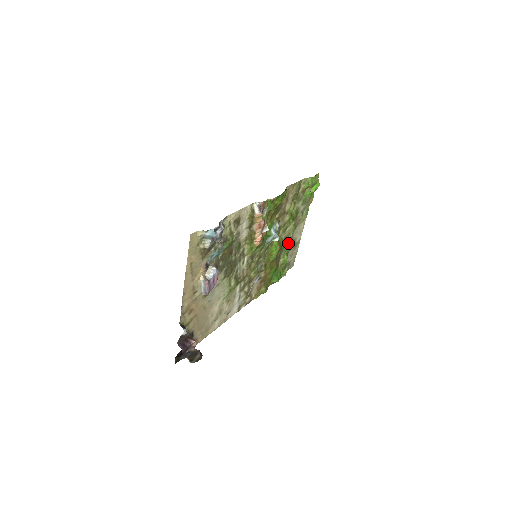
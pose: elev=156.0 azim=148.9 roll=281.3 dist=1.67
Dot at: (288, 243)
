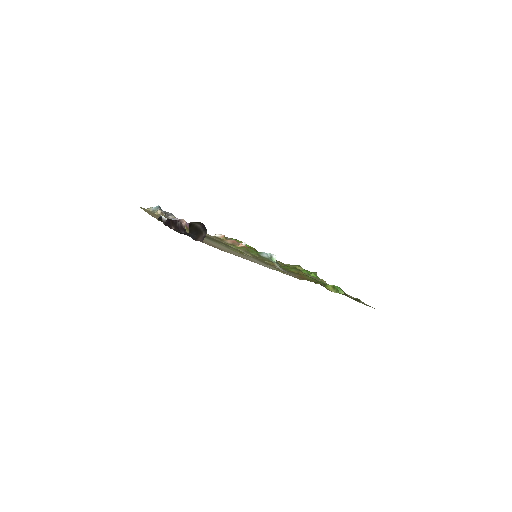
Dot at: occluded
